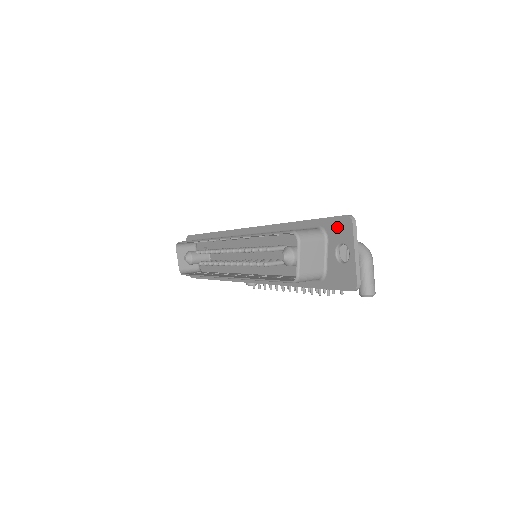
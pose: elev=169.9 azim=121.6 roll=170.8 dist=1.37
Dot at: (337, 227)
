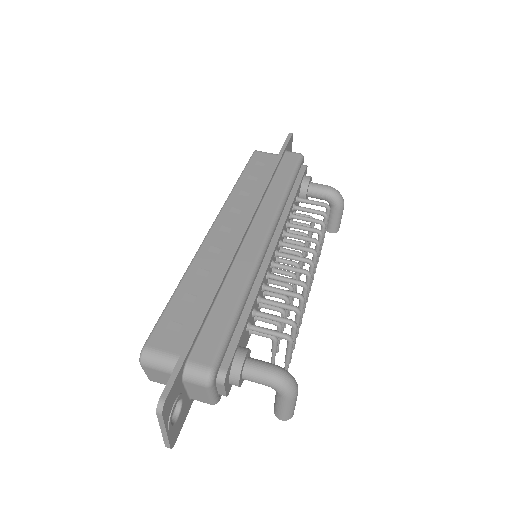
Dot at: occluded
